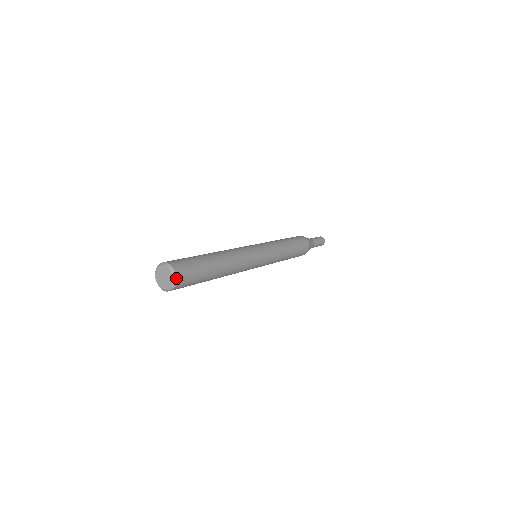
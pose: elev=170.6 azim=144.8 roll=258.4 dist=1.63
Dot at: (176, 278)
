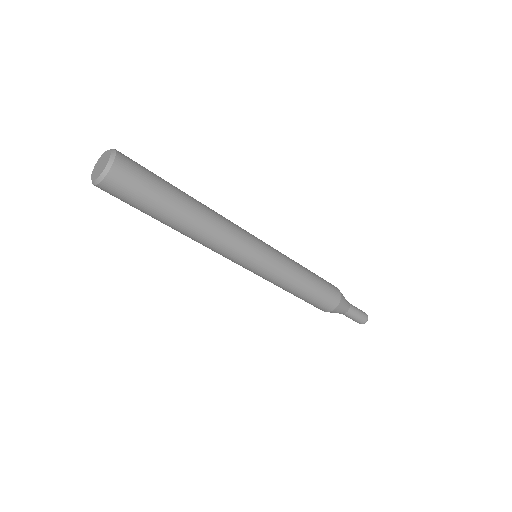
Dot at: (115, 150)
